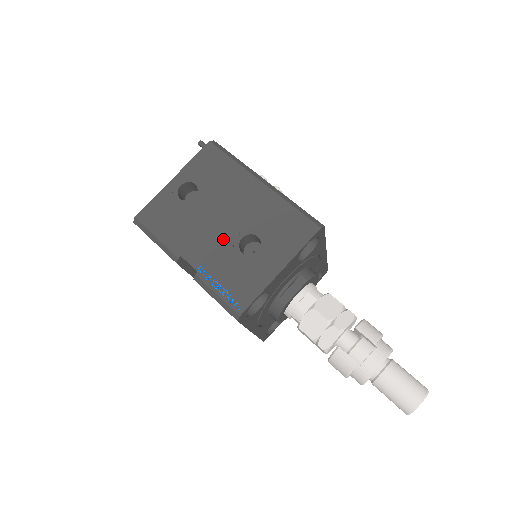
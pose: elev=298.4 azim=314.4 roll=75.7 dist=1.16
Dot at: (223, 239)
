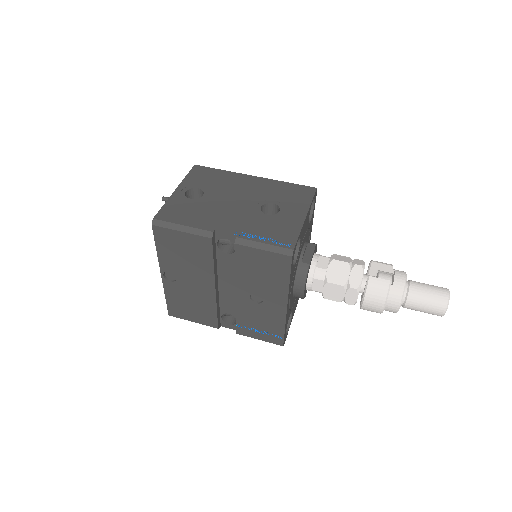
Dot at: (245, 211)
